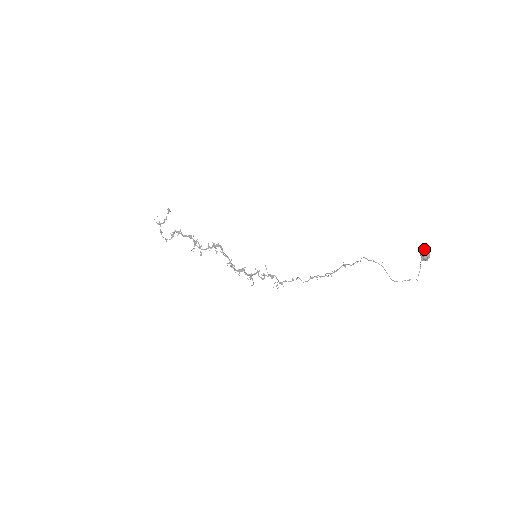
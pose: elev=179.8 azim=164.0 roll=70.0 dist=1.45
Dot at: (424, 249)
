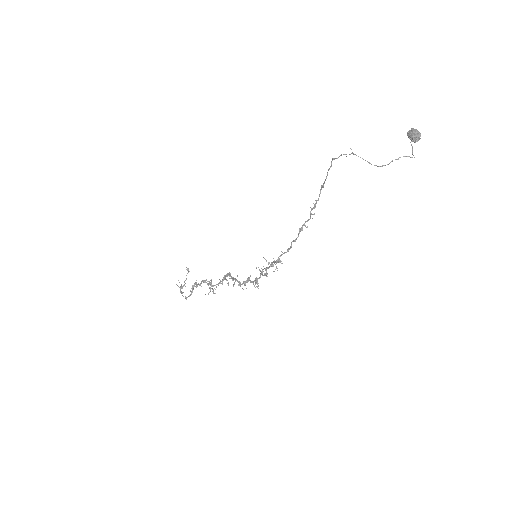
Dot at: (409, 130)
